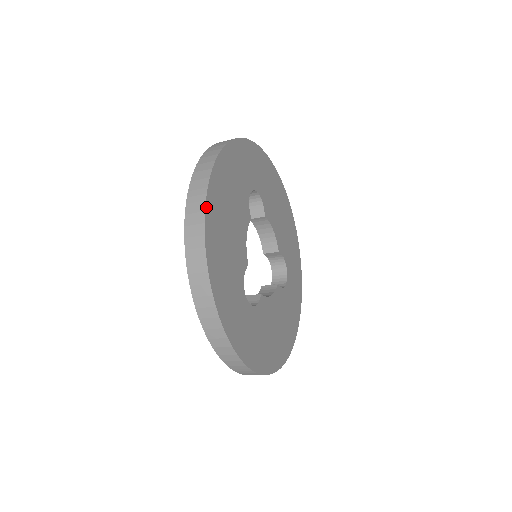
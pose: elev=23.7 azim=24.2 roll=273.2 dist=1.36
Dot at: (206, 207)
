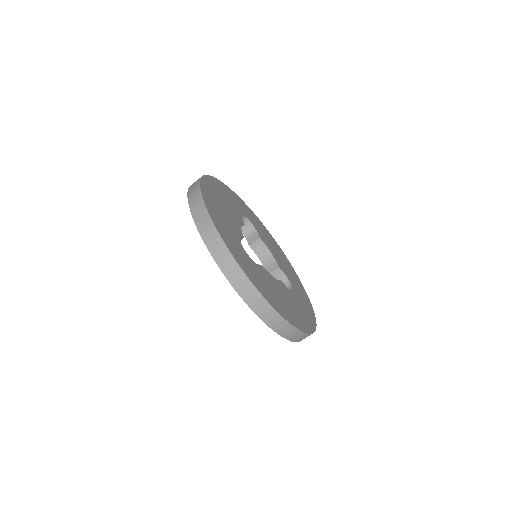
Dot at: (201, 181)
